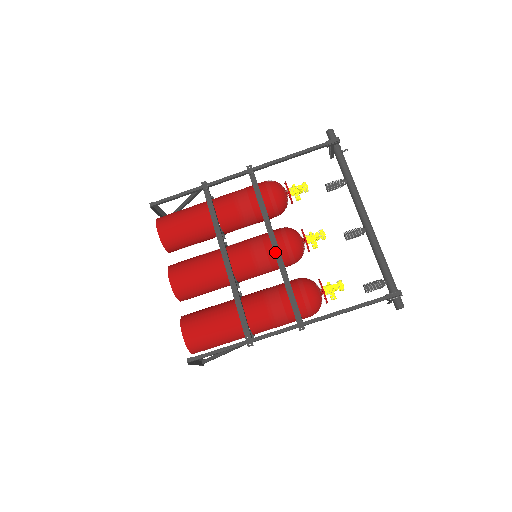
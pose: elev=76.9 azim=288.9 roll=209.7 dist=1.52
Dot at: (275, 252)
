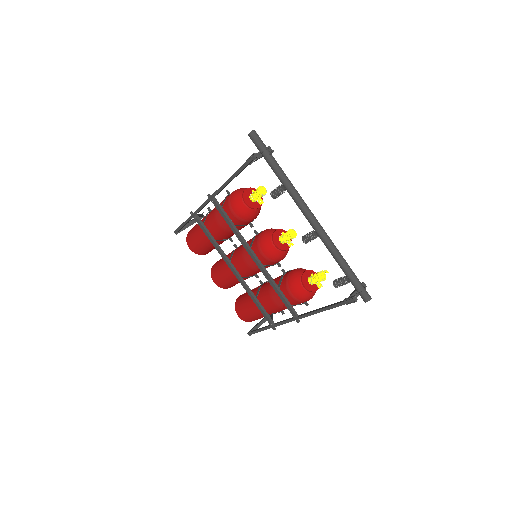
Dot at: (258, 266)
